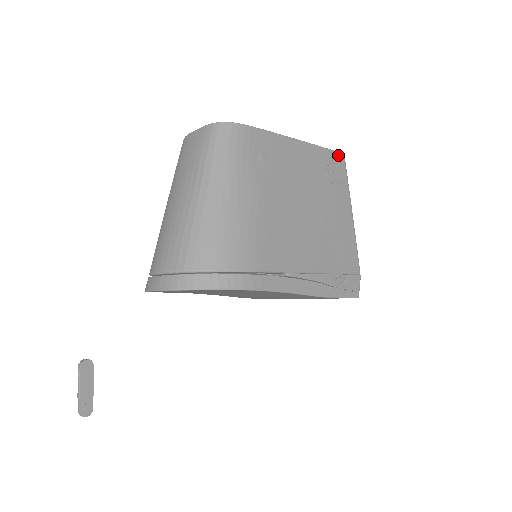
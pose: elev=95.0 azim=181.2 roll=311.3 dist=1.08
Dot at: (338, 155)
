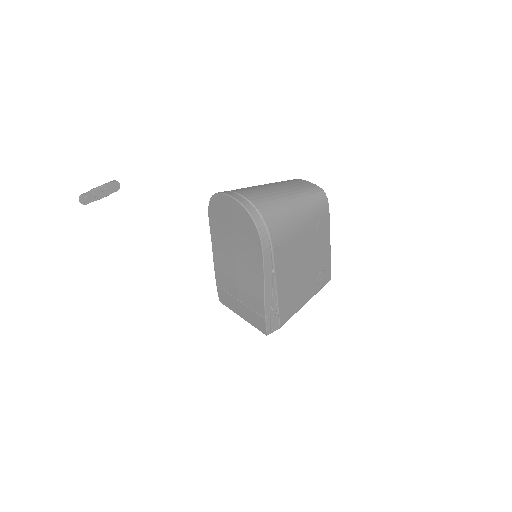
Dot at: (330, 275)
